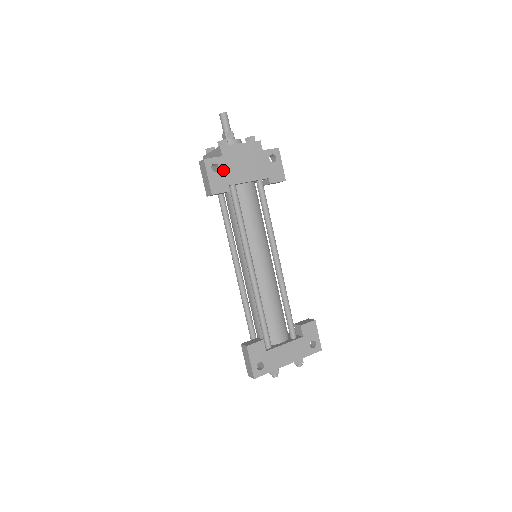
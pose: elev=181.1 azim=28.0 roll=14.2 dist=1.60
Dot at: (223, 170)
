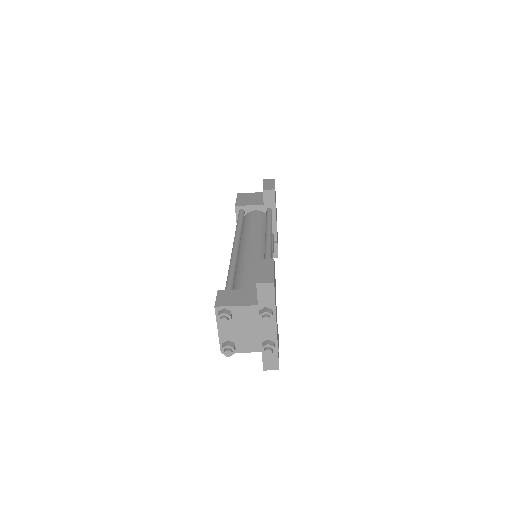
Dot at: (275, 197)
